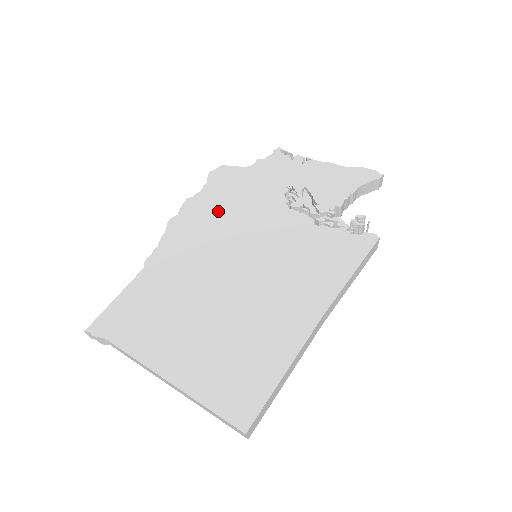
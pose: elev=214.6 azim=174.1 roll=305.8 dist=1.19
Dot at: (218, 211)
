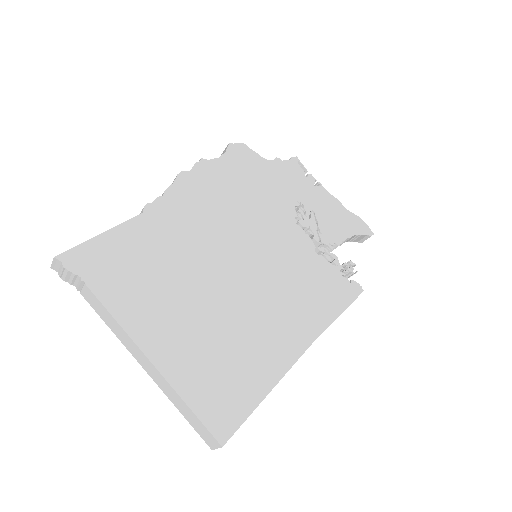
Dot at: (232, 190)
